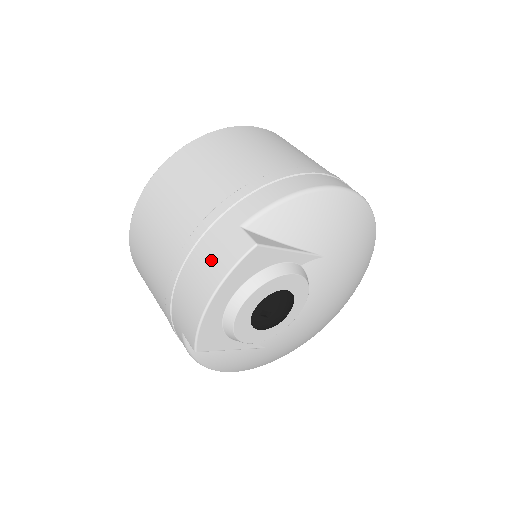
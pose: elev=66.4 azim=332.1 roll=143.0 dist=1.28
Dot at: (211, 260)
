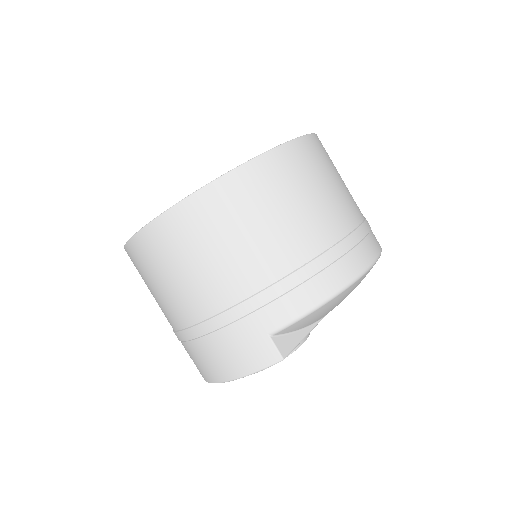
Dot at: (235, 353)
